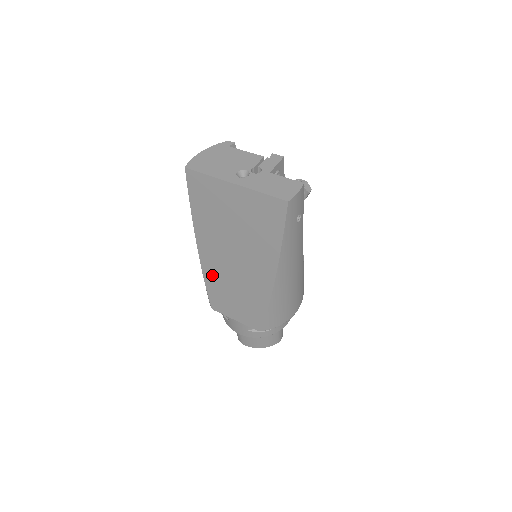
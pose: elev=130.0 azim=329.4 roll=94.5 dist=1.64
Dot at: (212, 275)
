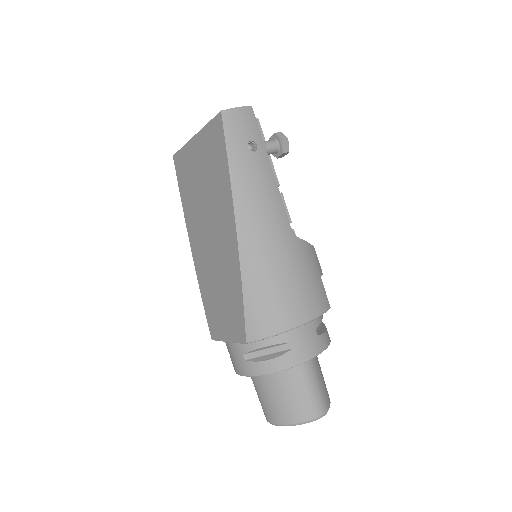
Dot at: (203, 280)
